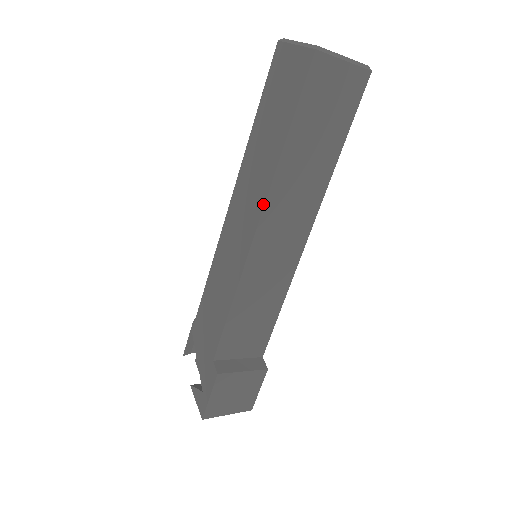
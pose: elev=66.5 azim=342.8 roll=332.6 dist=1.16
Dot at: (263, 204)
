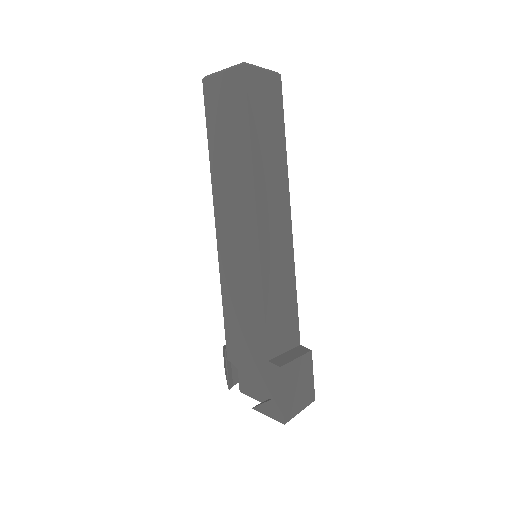
Dot at: (253, 196)
